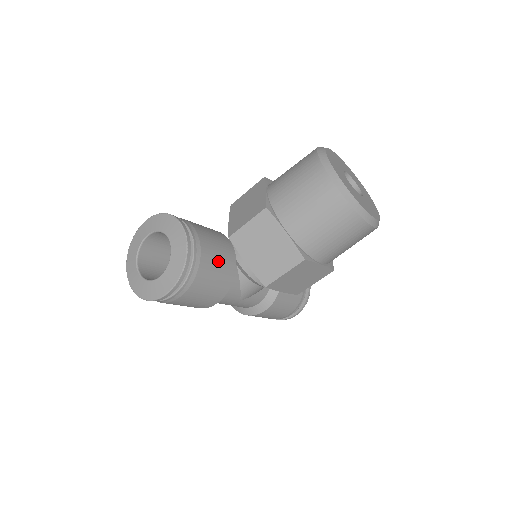
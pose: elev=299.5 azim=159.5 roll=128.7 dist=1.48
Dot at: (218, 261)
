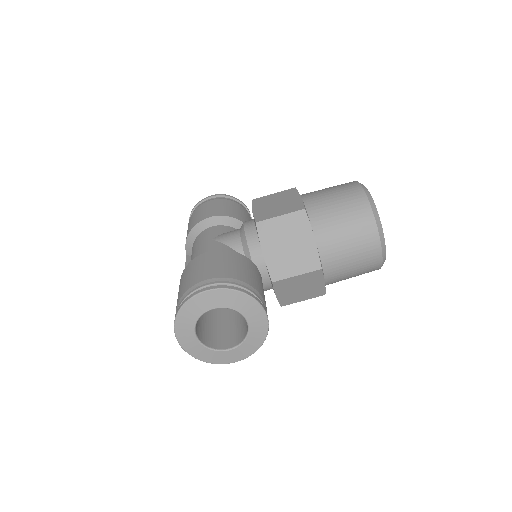
Dot at: occluded
